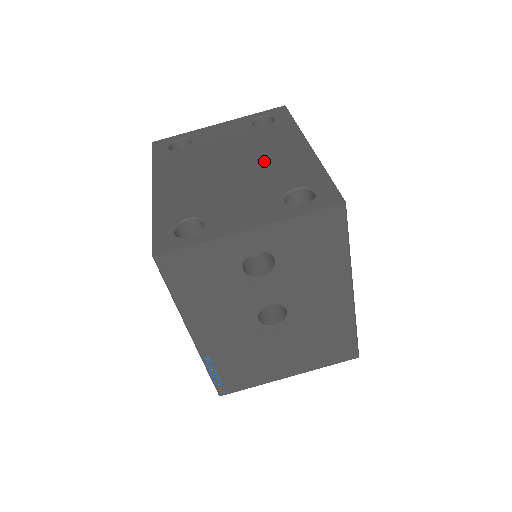
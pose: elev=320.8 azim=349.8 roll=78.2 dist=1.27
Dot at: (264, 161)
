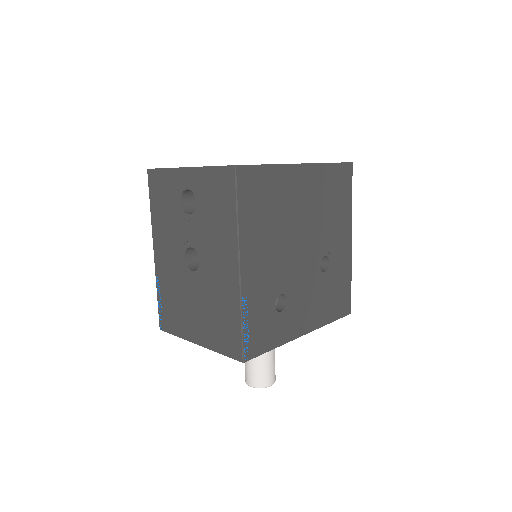
Dot at: occluded
